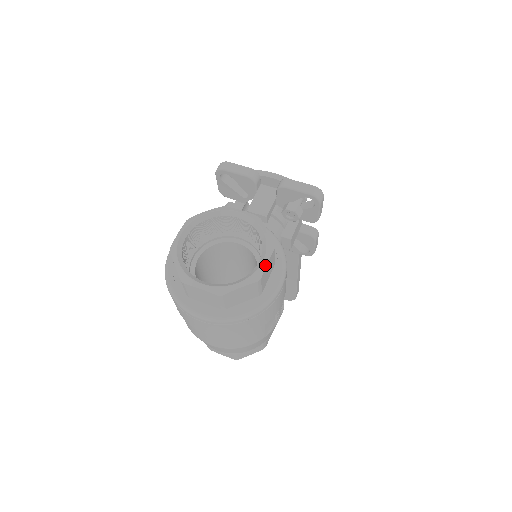
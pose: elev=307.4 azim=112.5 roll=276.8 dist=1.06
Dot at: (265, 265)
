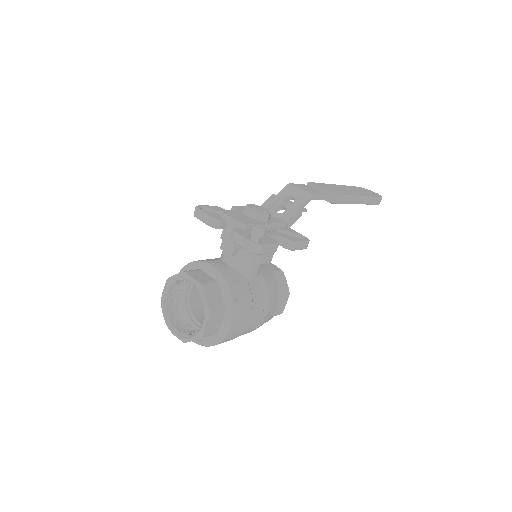
Dot at: (204, 328)
